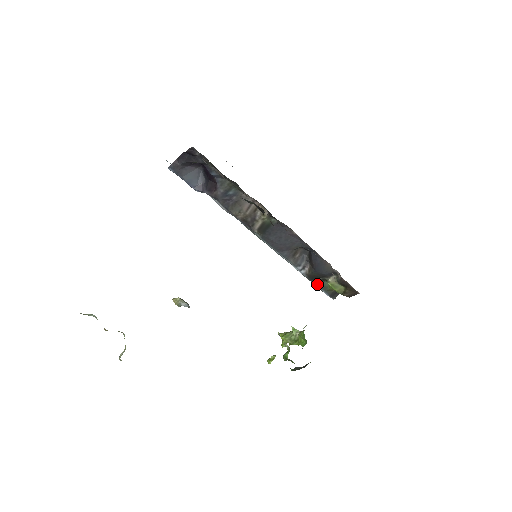
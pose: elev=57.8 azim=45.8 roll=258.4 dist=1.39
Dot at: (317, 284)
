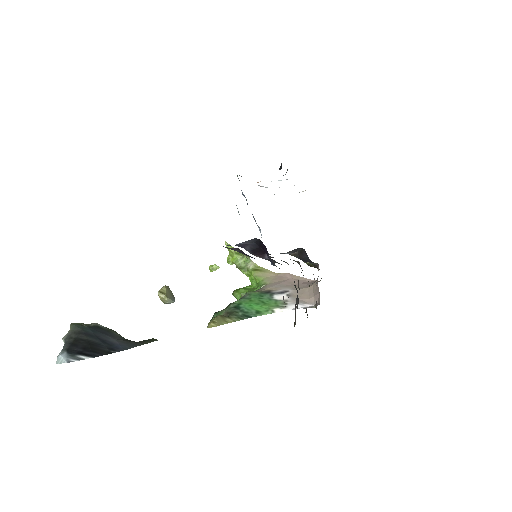
Dot at: occluded
